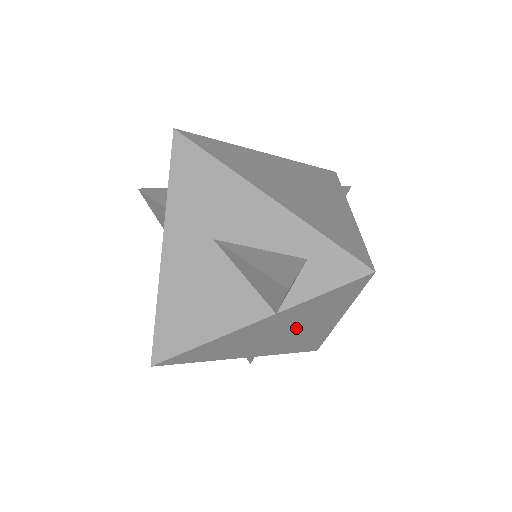
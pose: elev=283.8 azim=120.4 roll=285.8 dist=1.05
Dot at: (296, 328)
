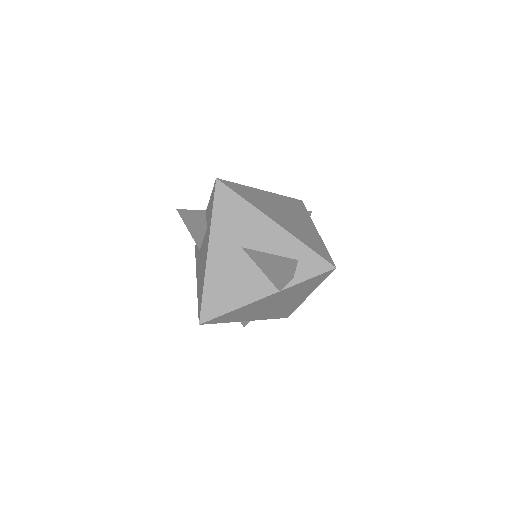
Dot at: (284, 301)
